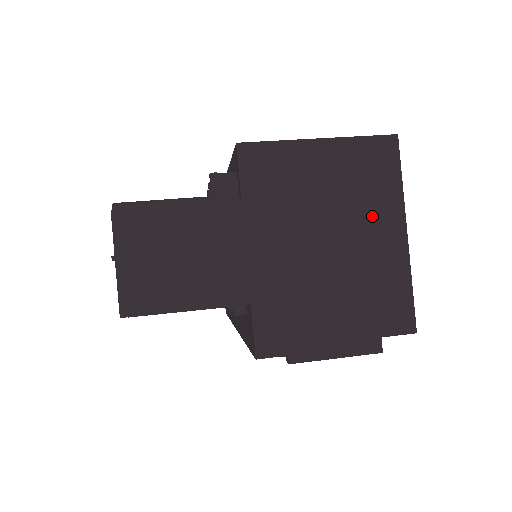
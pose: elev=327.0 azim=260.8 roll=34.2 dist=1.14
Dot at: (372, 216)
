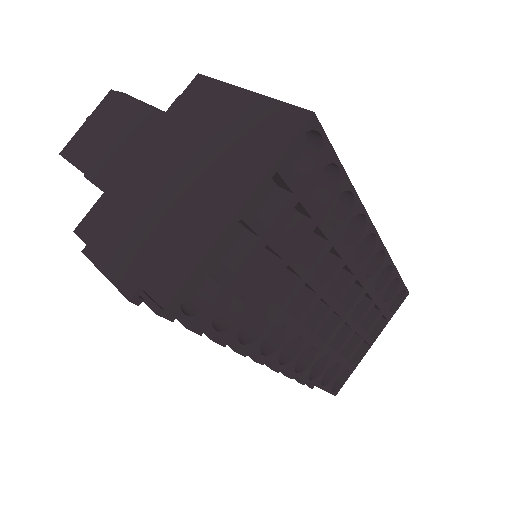
Dot at: (229, 175)
